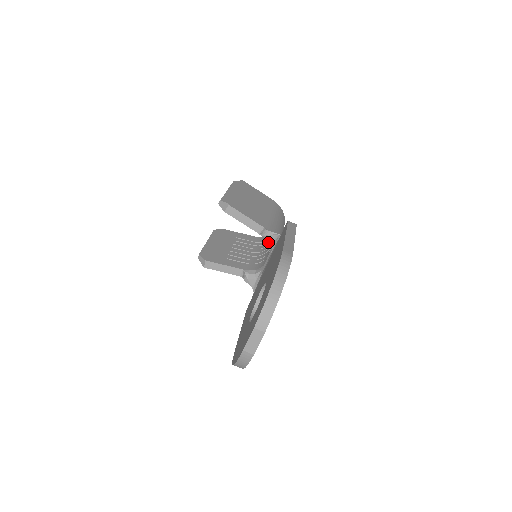
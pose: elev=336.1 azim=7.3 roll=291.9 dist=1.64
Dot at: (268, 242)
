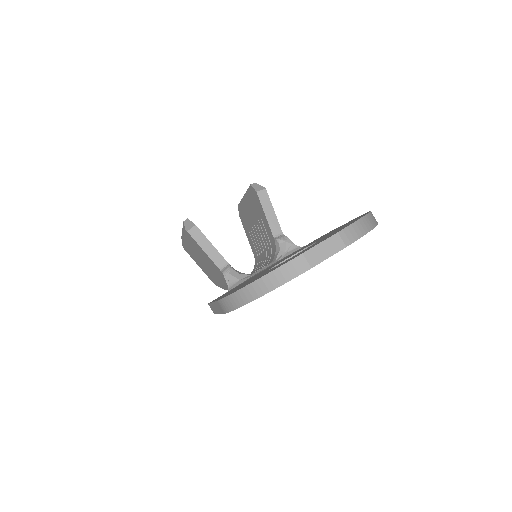
Dot at: (280, 249)
